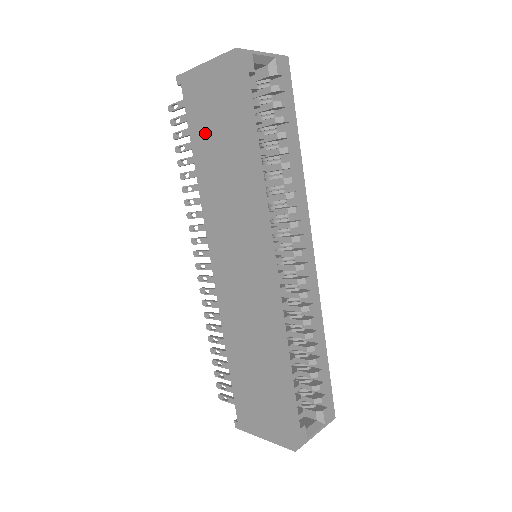
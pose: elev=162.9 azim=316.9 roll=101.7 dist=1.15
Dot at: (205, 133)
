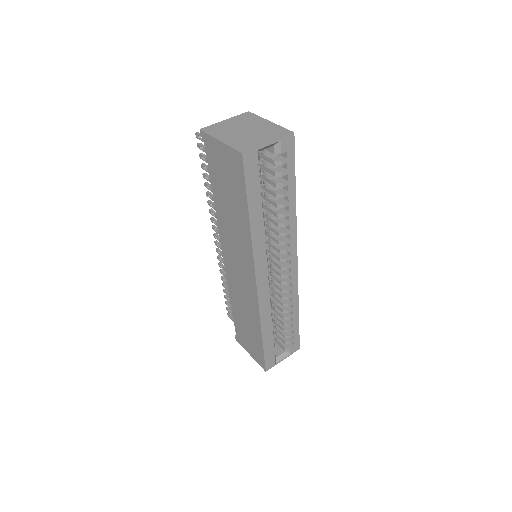
Dot at: (220, 184)
